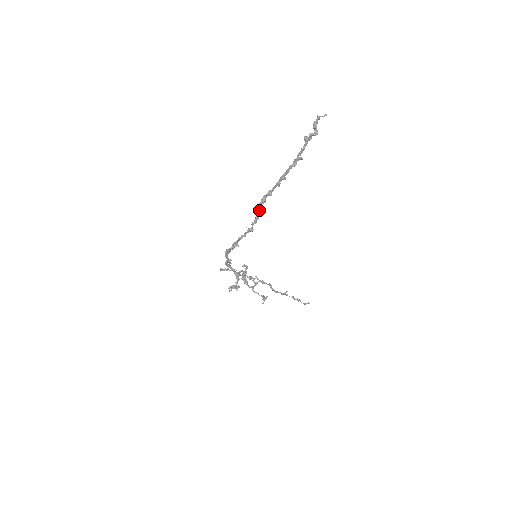
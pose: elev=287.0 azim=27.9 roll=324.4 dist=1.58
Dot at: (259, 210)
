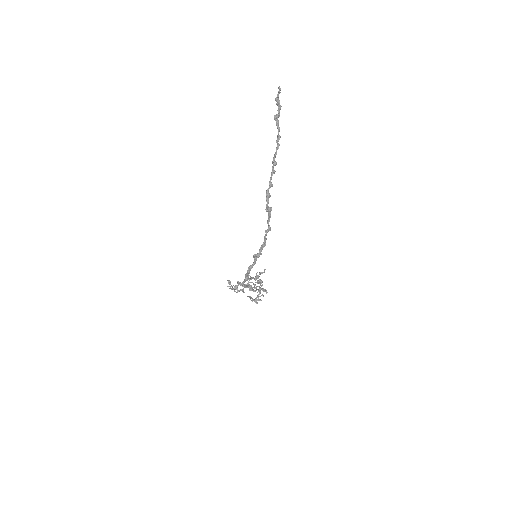
Dot at: occluded
